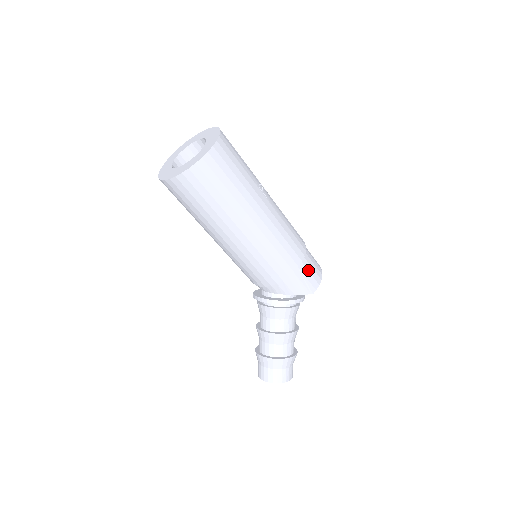
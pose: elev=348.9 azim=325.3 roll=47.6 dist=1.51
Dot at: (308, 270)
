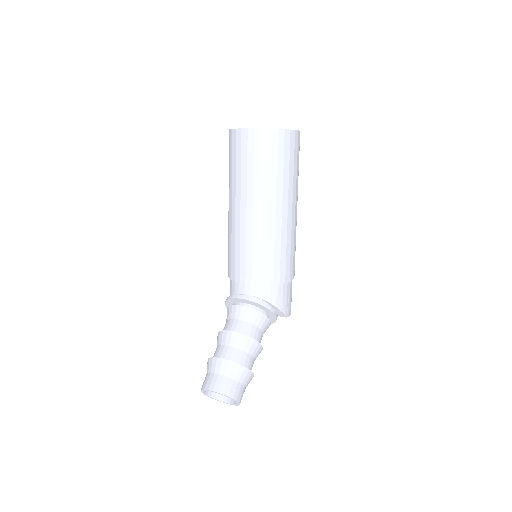
Dot at: (291, 292)
